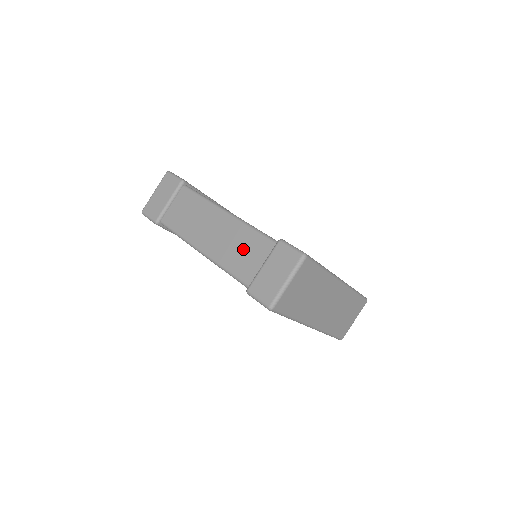
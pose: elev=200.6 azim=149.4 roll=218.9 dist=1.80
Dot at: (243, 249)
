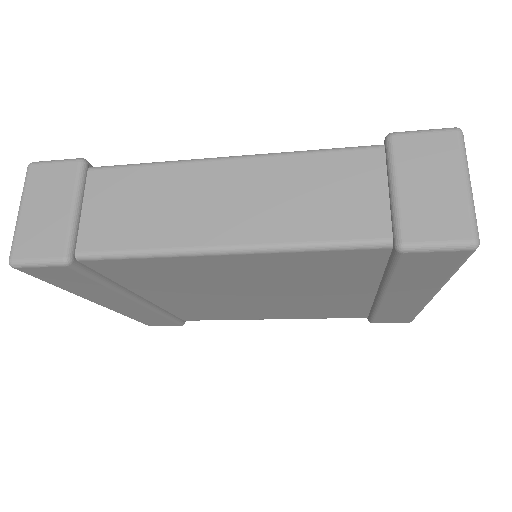
Dot at: (322, 191)
